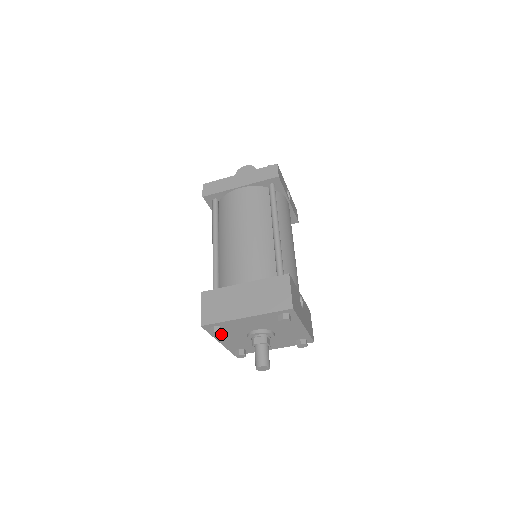
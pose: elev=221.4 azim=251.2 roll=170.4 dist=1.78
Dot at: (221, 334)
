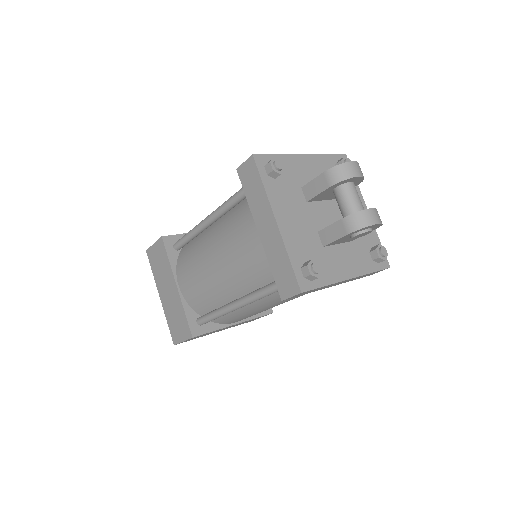
Dot at: occluded
